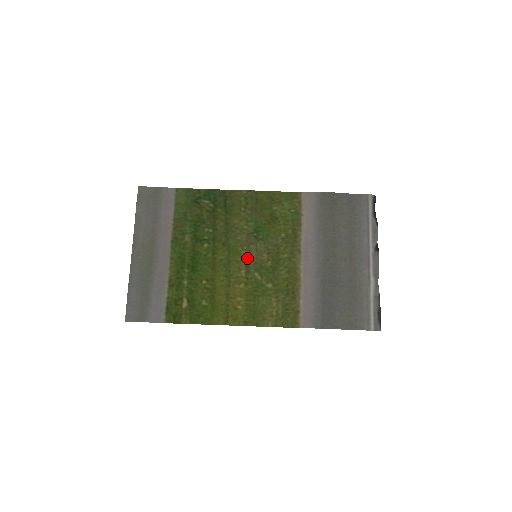
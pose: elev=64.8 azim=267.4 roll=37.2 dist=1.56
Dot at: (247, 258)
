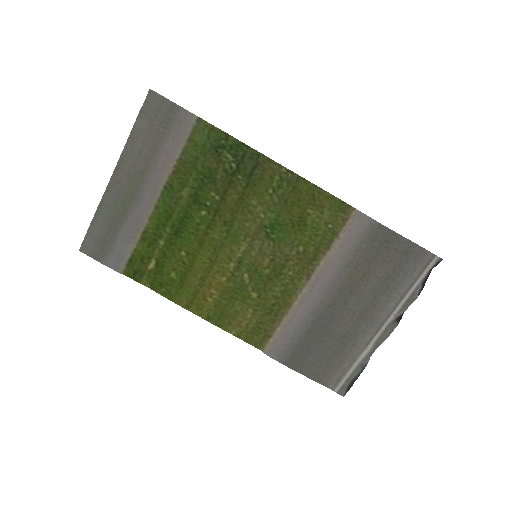
Dot at: (245, 252)
